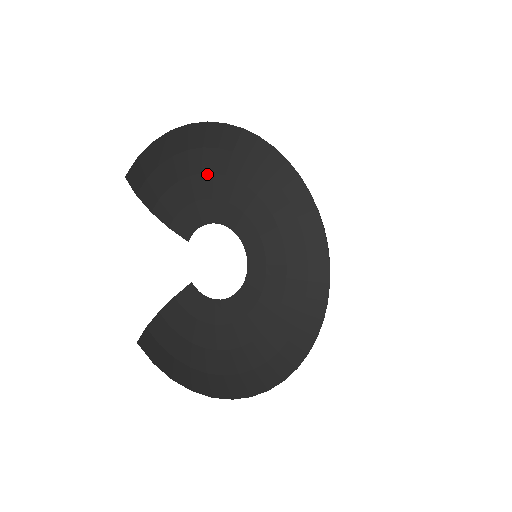
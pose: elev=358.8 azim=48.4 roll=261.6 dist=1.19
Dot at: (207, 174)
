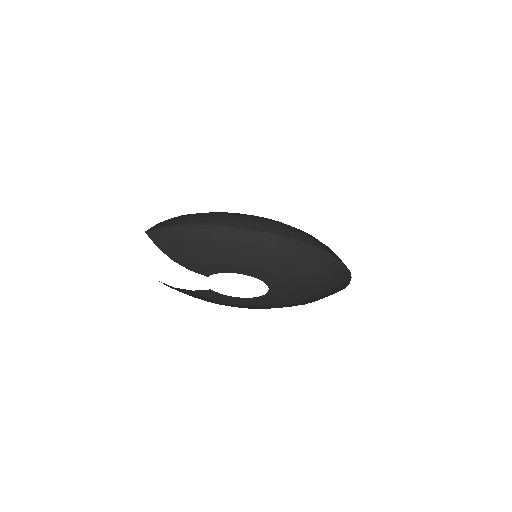
Dot at: (220, 254)
